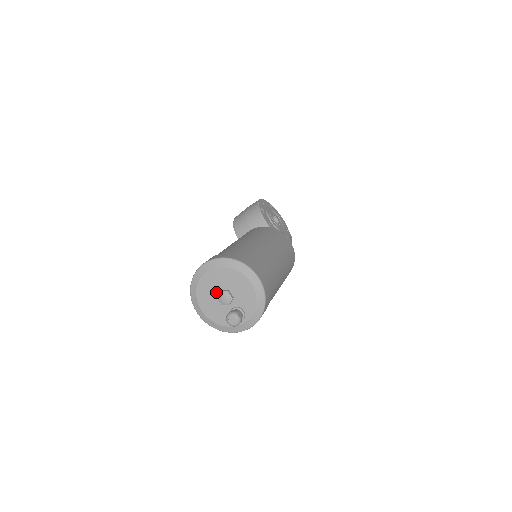
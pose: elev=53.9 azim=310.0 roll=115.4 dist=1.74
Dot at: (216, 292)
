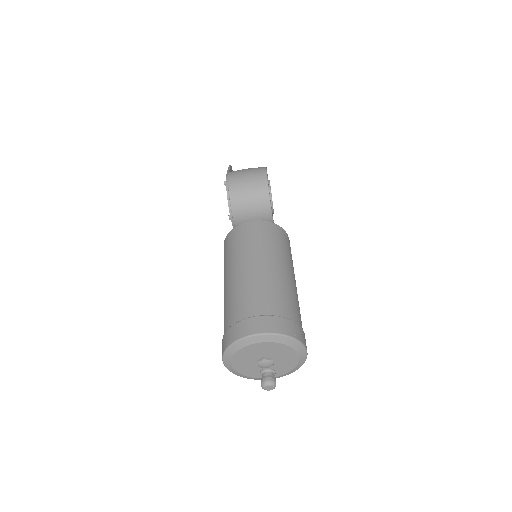
Dot at: (258, 356)
